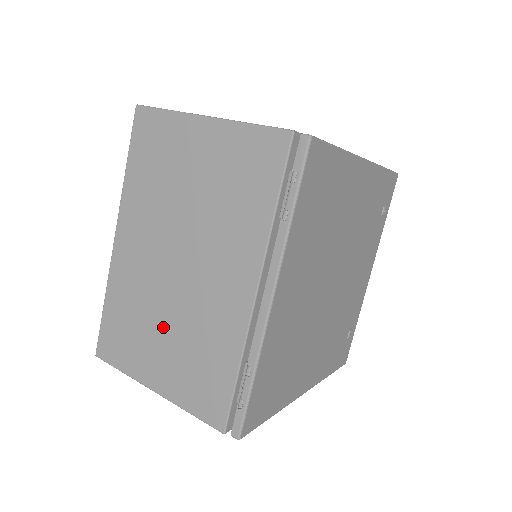
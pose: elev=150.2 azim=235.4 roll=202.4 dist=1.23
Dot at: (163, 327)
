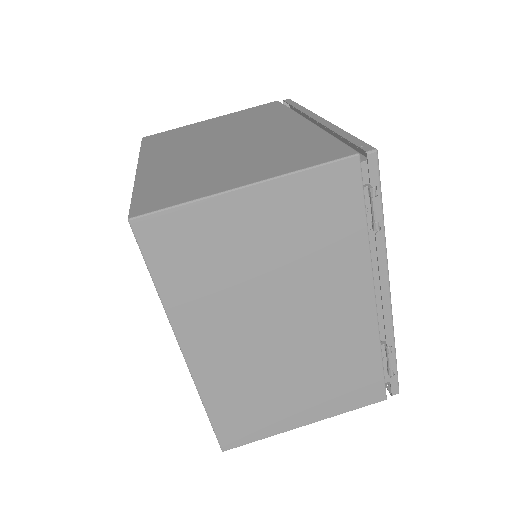
Dot at: (291, 380)
